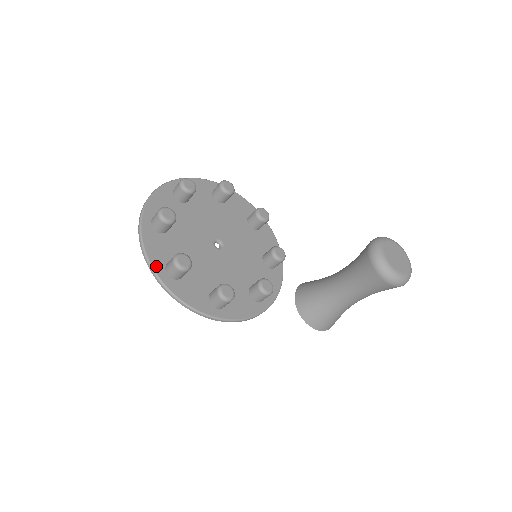
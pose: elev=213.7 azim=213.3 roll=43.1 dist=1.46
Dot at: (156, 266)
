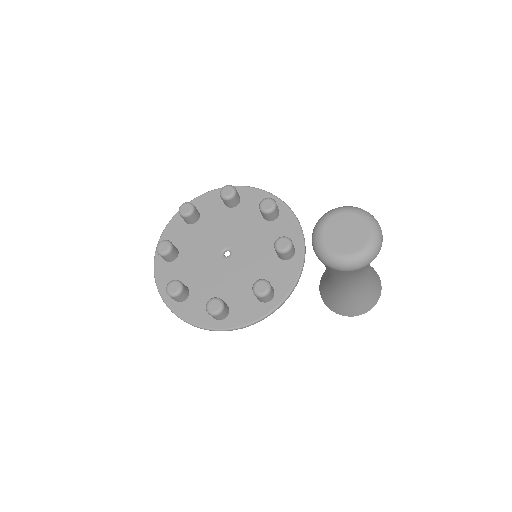
Dot at: (165, 294)
